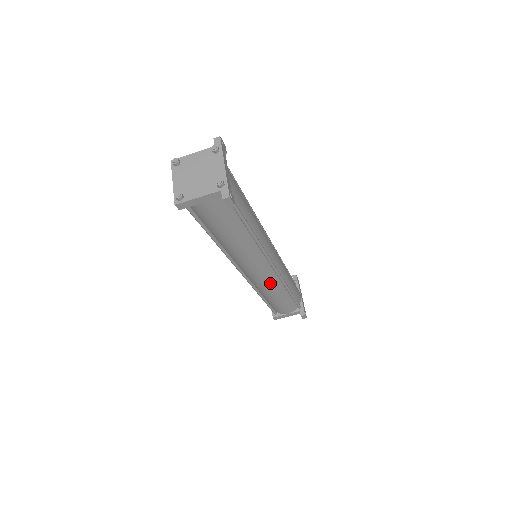
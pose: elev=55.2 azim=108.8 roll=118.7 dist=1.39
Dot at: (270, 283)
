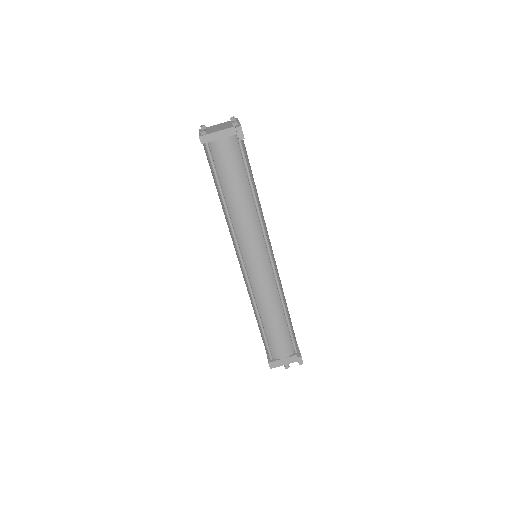
Dot at: (267, 286)
